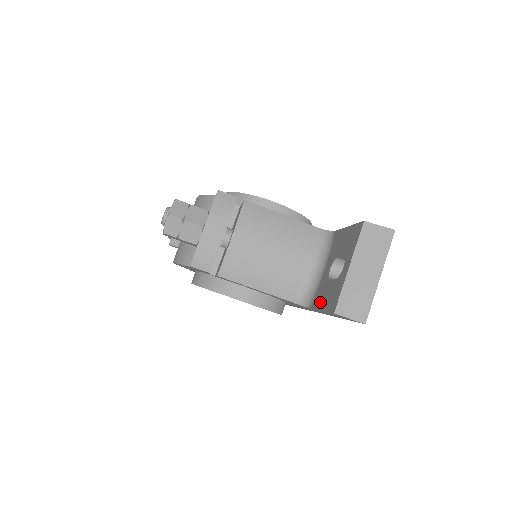
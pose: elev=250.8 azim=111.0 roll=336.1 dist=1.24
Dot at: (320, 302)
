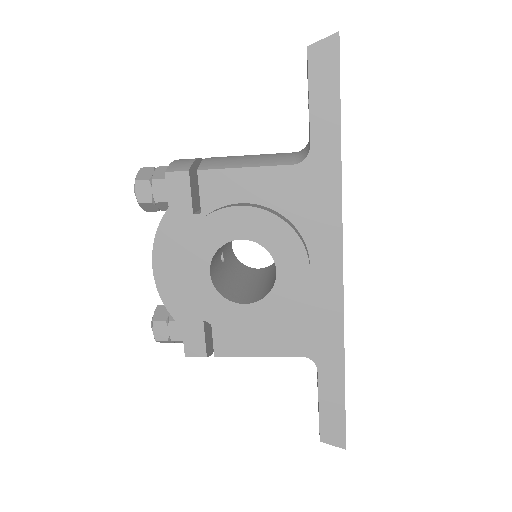
Dot at: occluded
